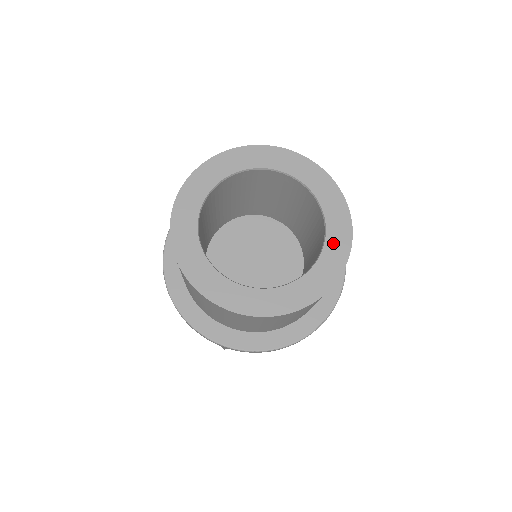
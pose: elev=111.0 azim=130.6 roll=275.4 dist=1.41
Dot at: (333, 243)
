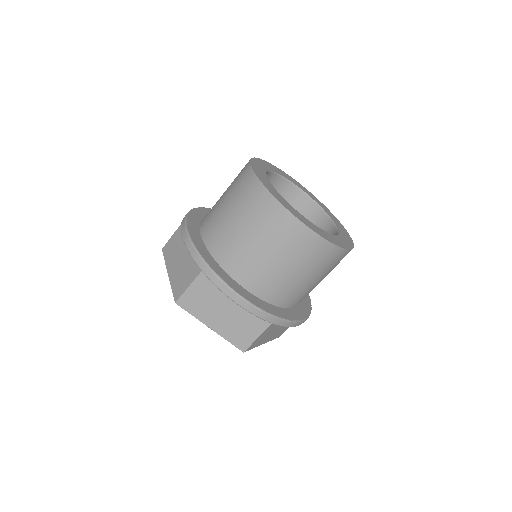
Dot at: (334, 219)
